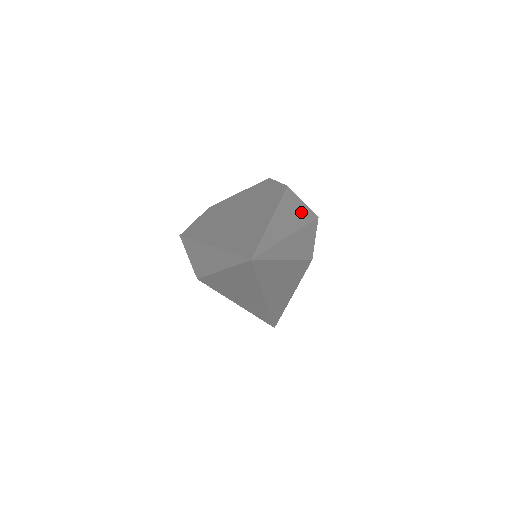
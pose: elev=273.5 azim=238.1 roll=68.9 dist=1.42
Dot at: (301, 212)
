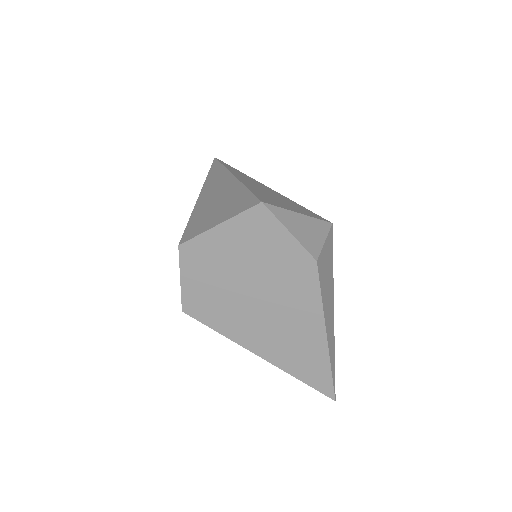
Dot at: (328, 263)
